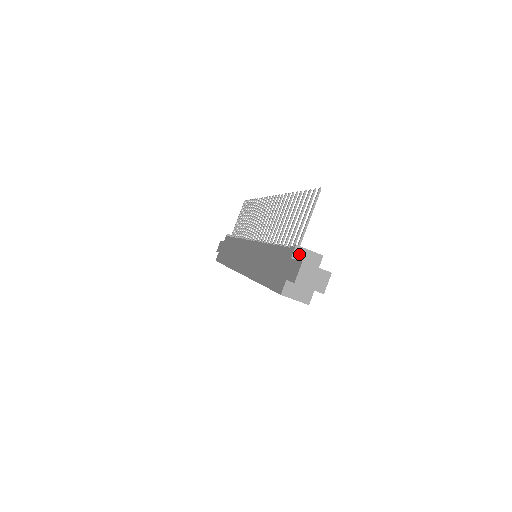
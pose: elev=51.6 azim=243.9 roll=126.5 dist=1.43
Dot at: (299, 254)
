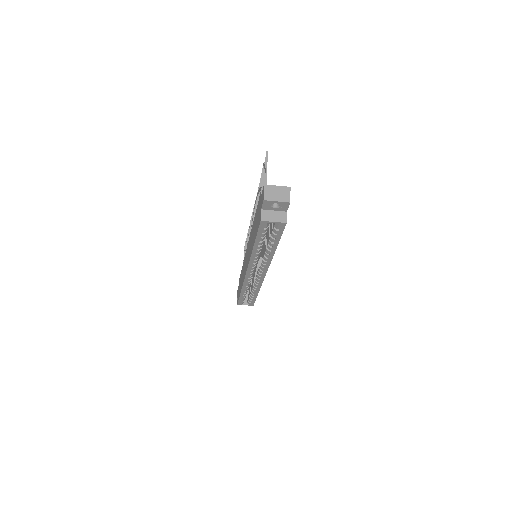
Dot at: occluded
